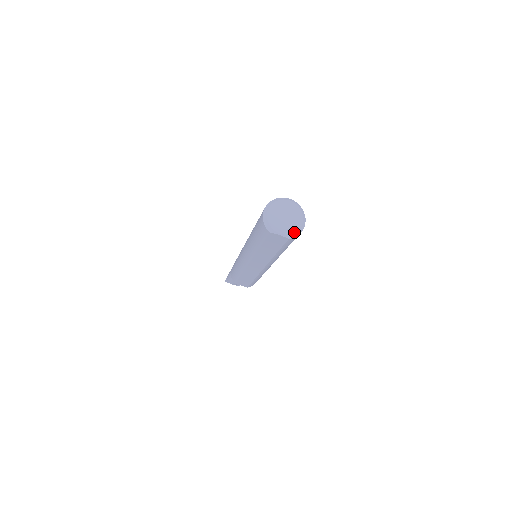
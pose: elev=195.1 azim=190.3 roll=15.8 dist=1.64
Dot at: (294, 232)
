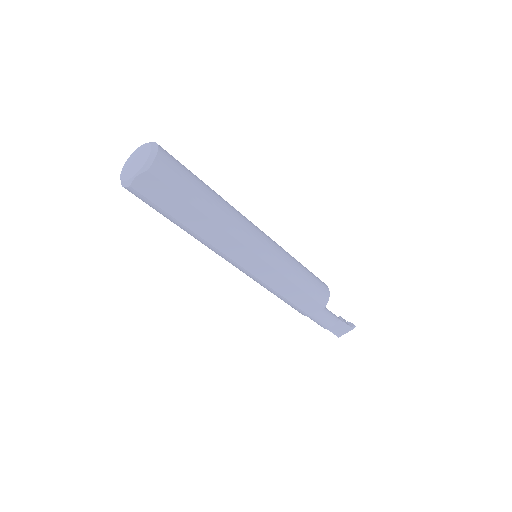
Dot at: (146, 160)
